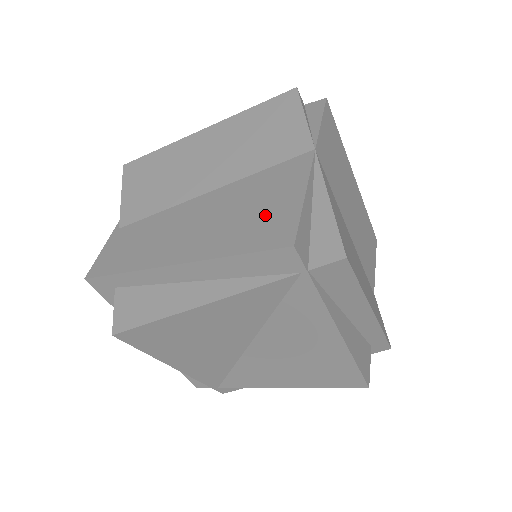
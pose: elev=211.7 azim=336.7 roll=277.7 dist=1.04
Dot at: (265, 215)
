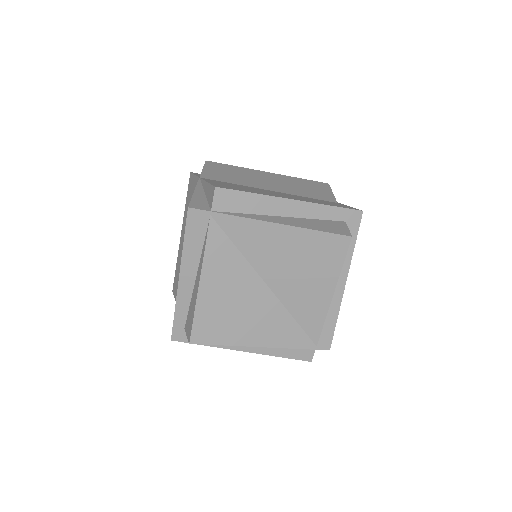
Dot at: occluded
